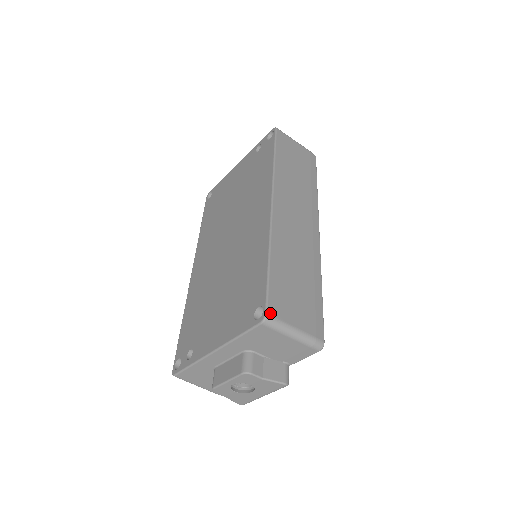
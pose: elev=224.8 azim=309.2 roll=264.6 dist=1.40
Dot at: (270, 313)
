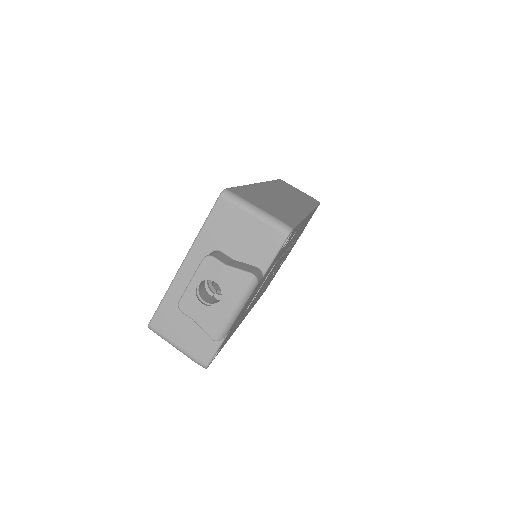
Dot at: (230, 190)
